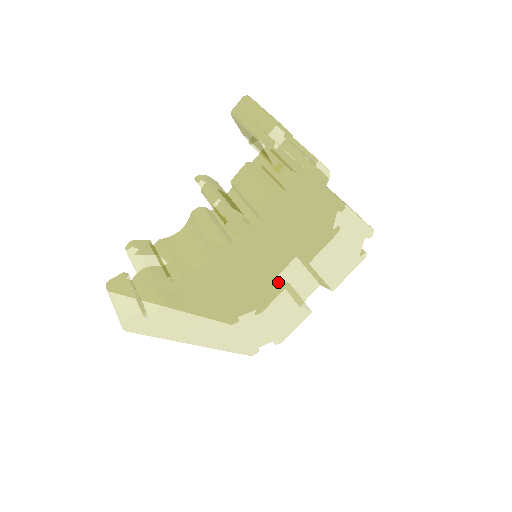
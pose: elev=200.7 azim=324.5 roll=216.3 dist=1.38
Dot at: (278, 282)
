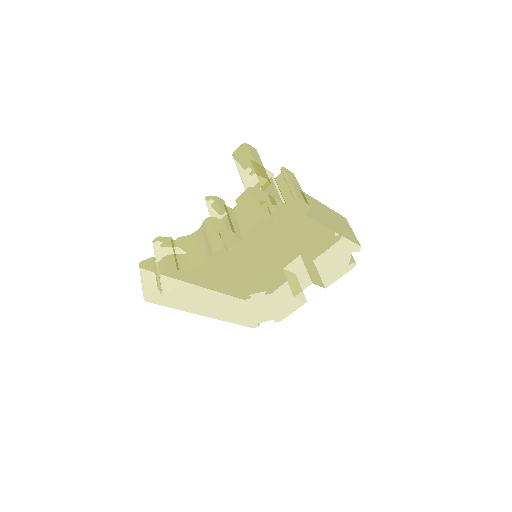
Dot at: (271, 279)
